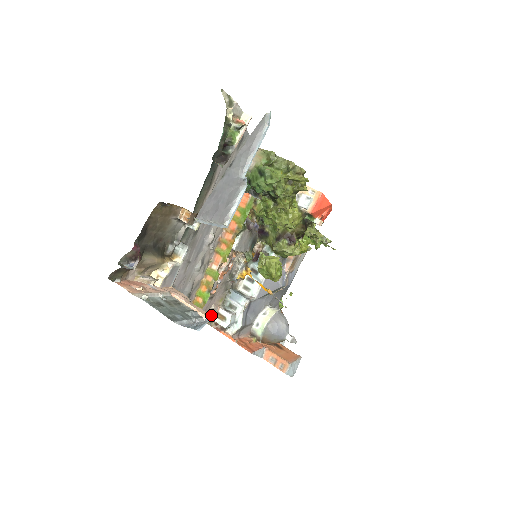
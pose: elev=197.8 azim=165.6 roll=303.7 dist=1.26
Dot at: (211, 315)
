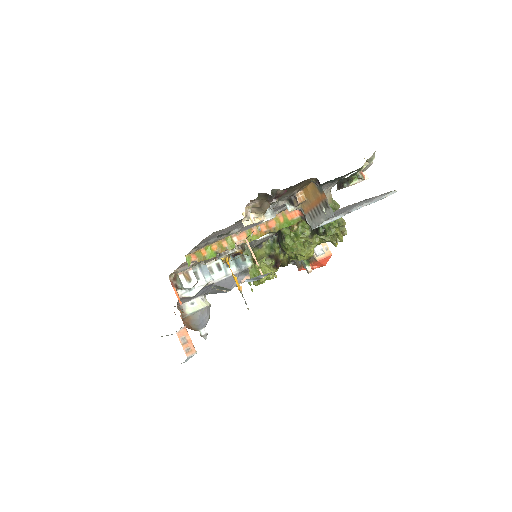
Dot at: (183, 269)
